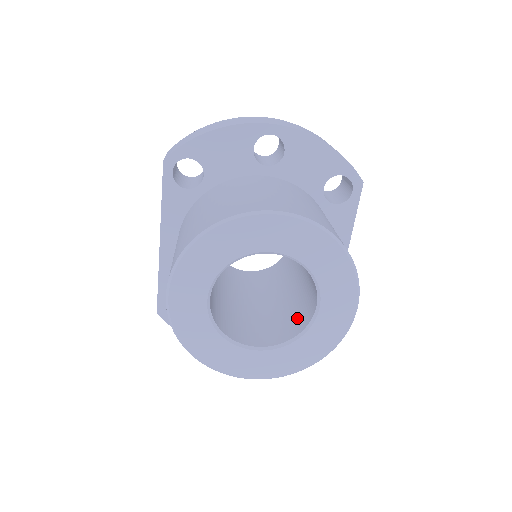
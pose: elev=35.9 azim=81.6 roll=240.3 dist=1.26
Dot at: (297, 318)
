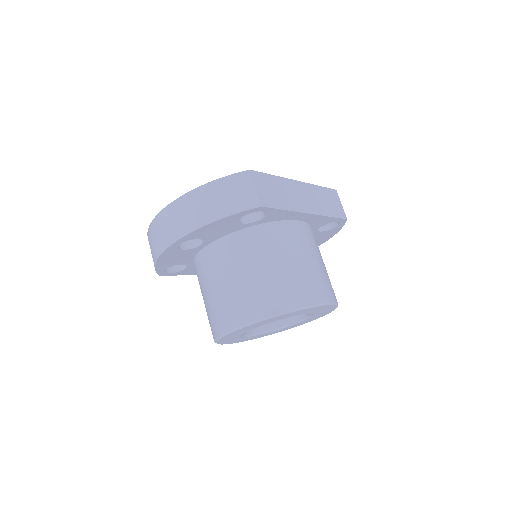
Dot at: occluded
